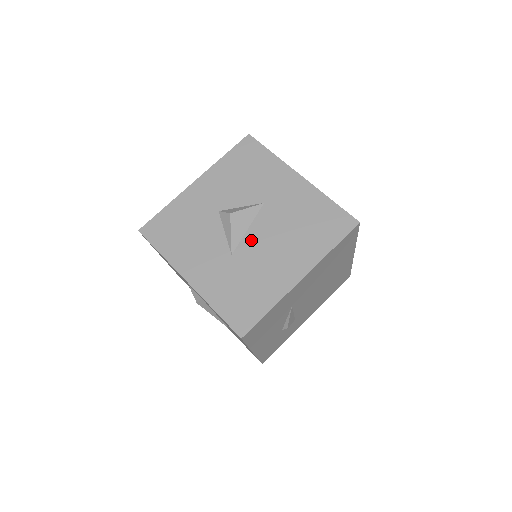
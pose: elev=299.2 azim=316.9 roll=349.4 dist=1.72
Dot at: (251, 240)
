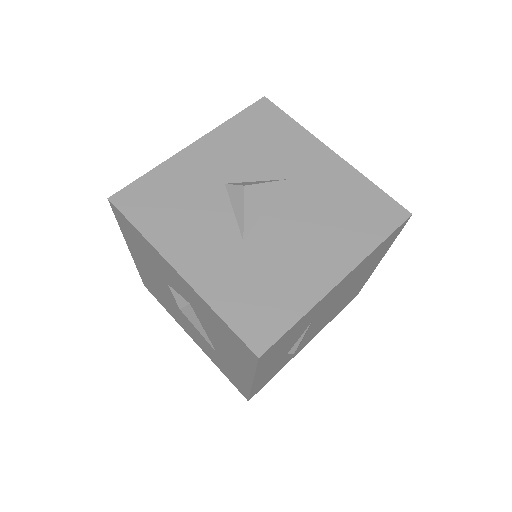
Dot at: (270, 224)
